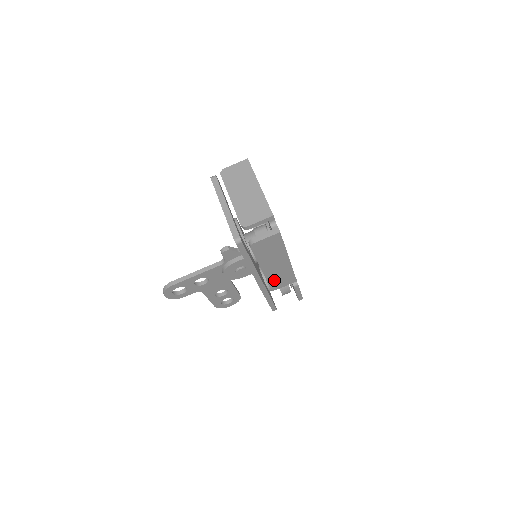
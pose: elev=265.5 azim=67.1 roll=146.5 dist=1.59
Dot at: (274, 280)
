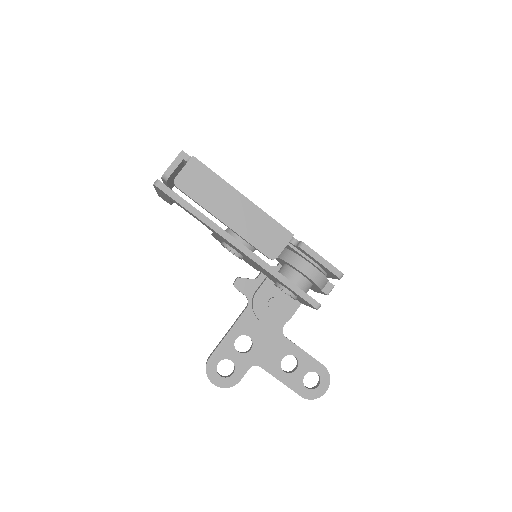
Dot at: (257, 239)
